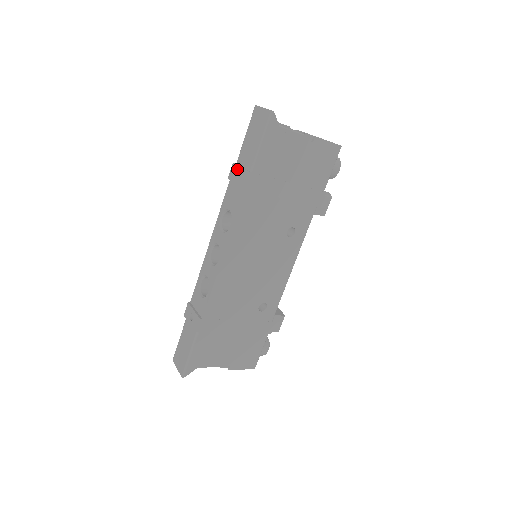
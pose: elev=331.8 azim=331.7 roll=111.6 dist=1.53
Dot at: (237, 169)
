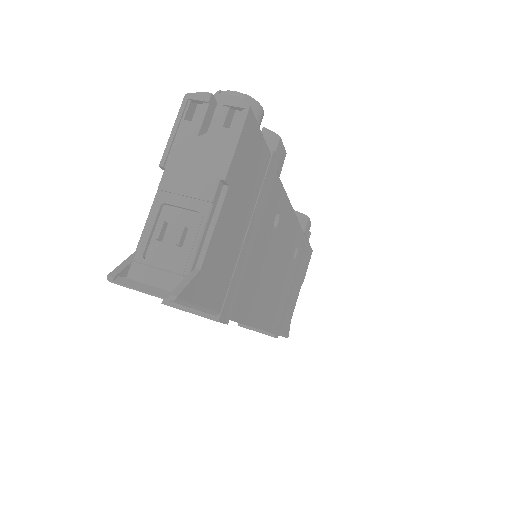
Dot at: occluded
